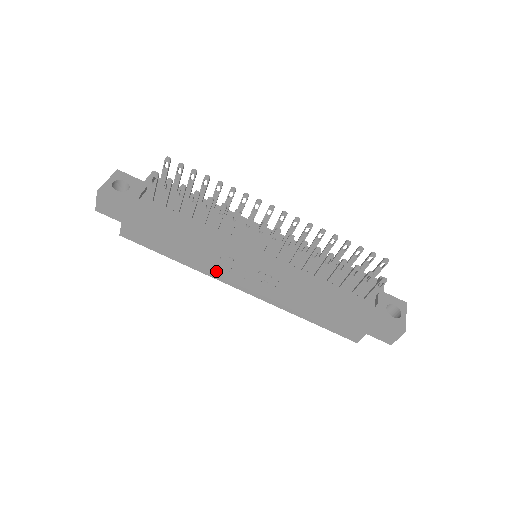
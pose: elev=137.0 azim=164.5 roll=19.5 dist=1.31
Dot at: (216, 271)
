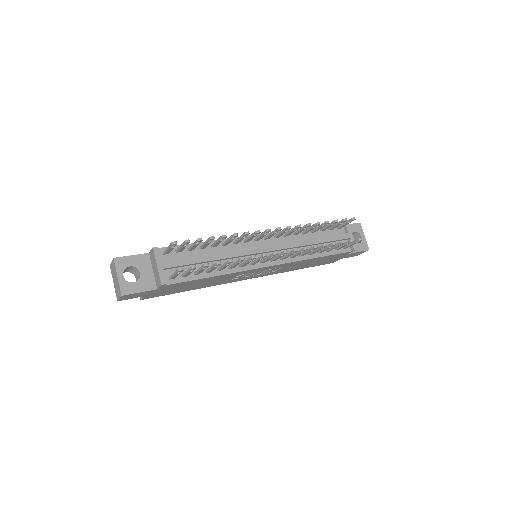
Dot at: (230, 281)
